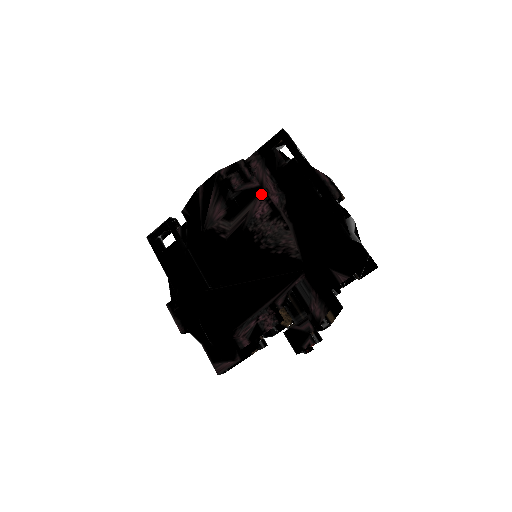
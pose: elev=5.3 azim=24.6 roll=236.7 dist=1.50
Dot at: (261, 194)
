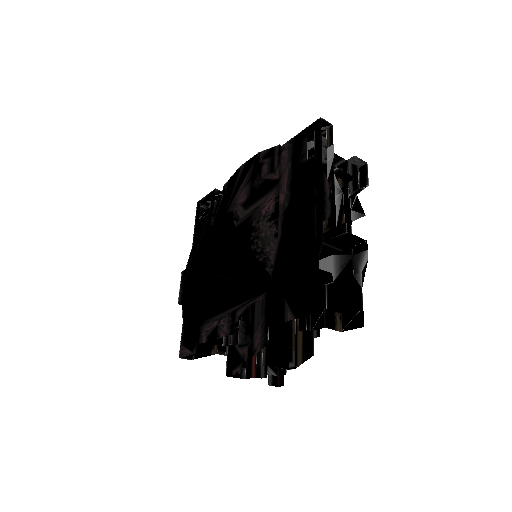
Dot at: (275, 189)
